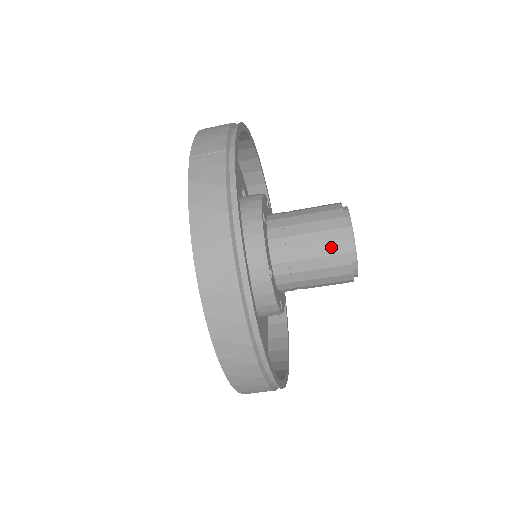
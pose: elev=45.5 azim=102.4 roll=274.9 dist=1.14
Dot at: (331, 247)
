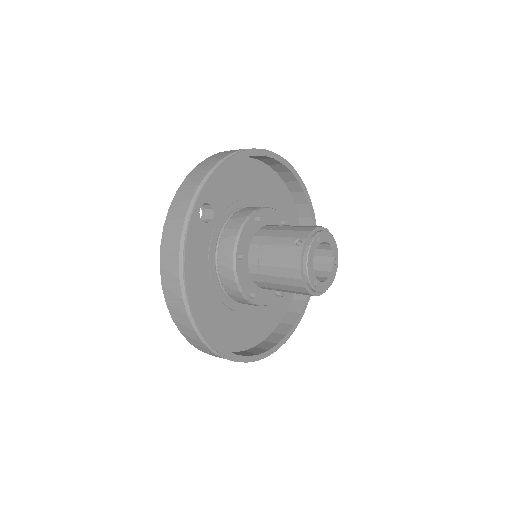
Dot at: occluded
